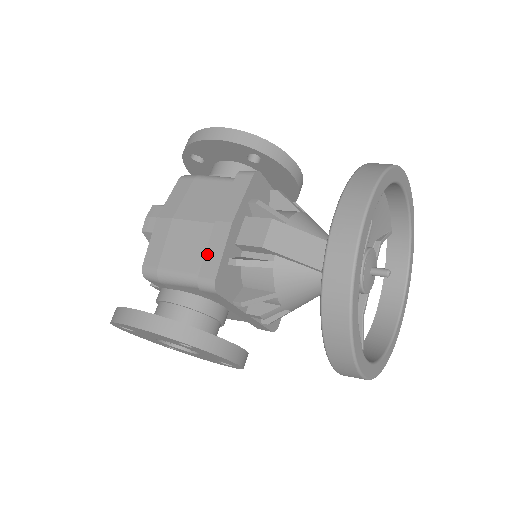
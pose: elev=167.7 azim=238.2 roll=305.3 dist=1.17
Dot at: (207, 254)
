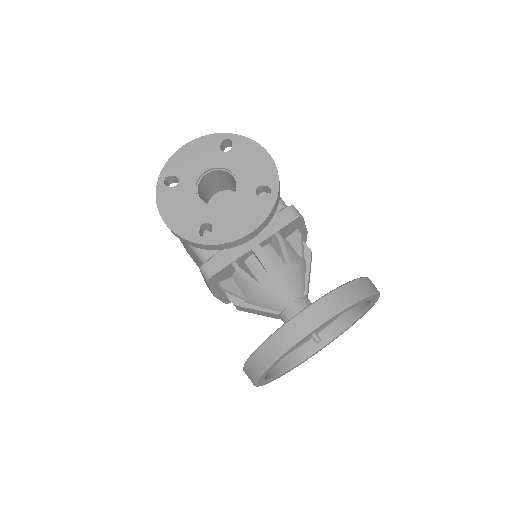
Dot at: occluded
